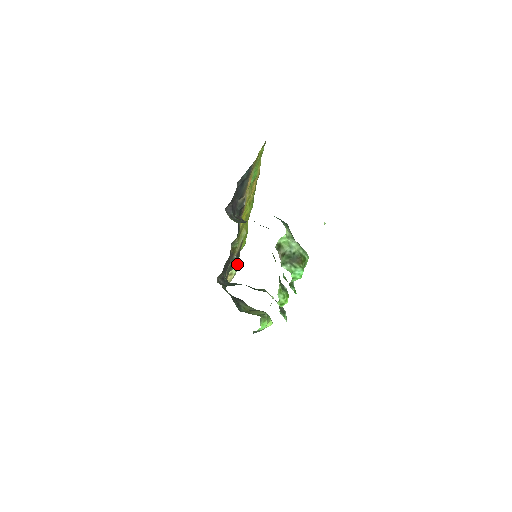
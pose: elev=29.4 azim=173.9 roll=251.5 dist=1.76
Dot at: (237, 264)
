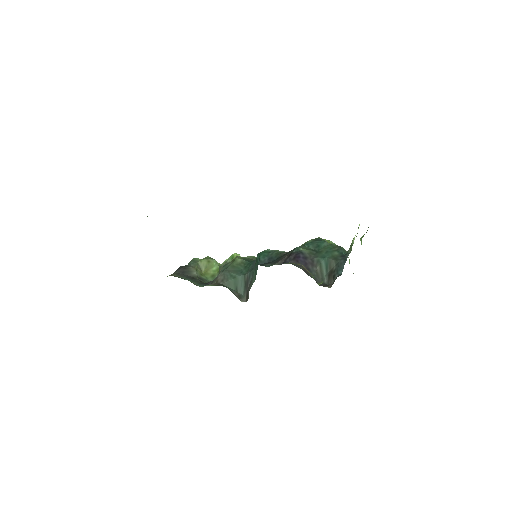
Dot at: occluded
